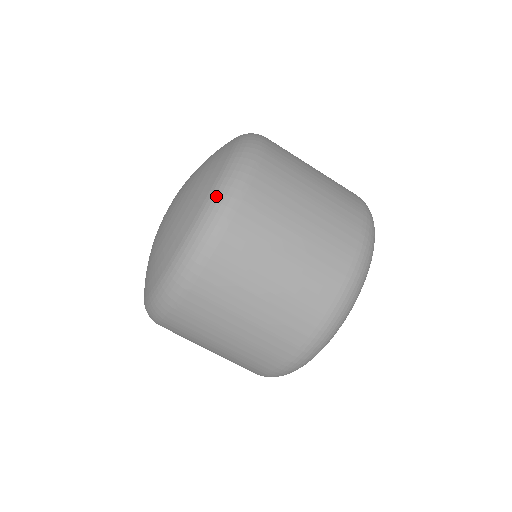
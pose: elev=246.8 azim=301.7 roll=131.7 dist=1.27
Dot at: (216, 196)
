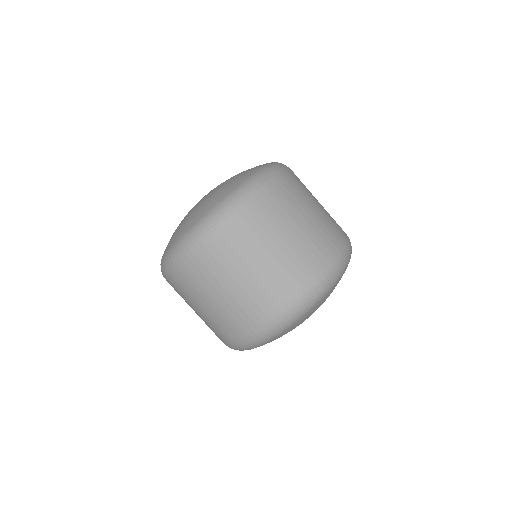
Dot at: (197, 228)
